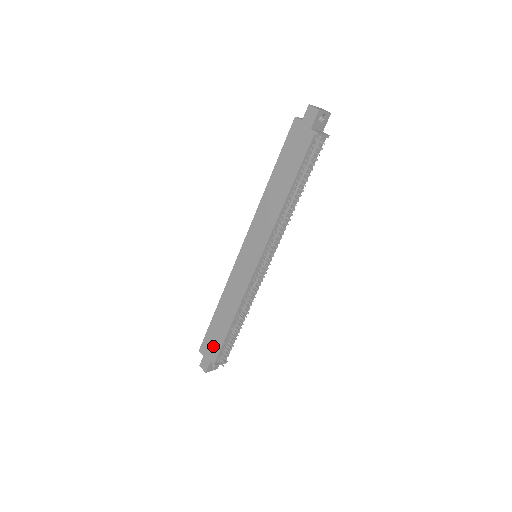
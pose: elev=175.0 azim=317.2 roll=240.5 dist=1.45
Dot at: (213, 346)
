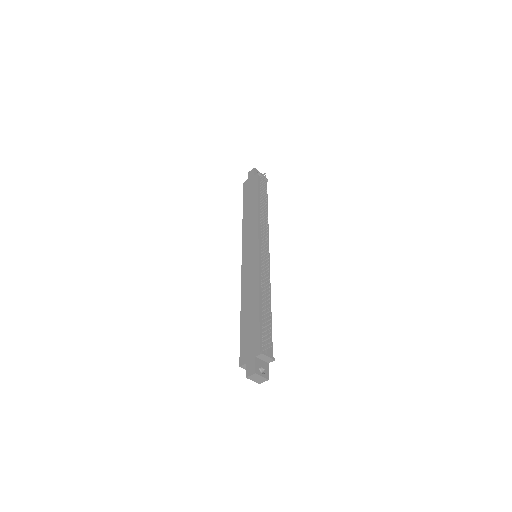
Dot at: (251, 341)
